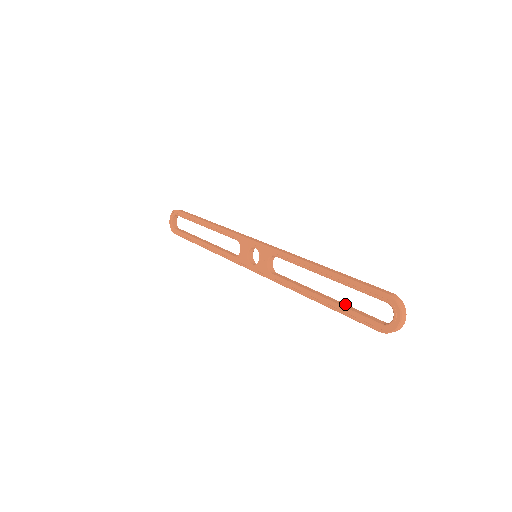
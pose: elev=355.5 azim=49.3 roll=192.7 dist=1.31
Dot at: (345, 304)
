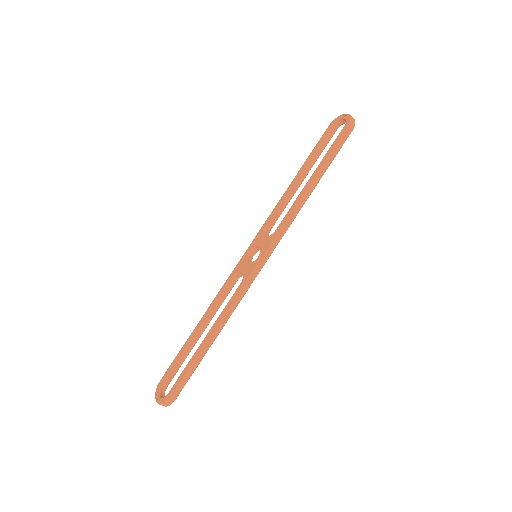
Dot at: occluded
